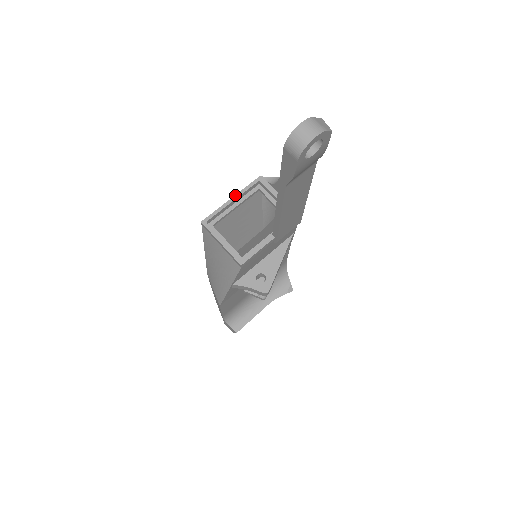
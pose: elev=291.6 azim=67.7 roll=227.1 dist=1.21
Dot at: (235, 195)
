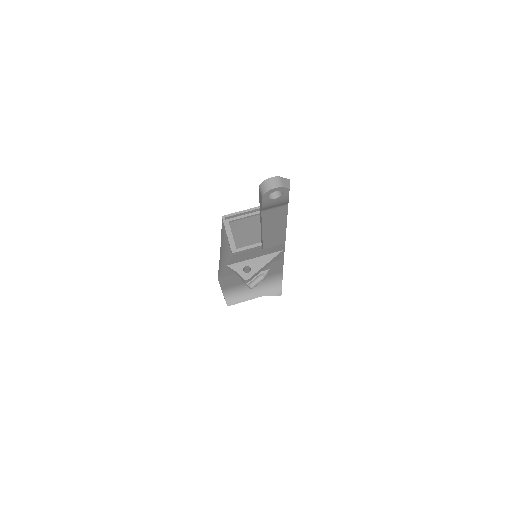
Dot at: (251, 208)
